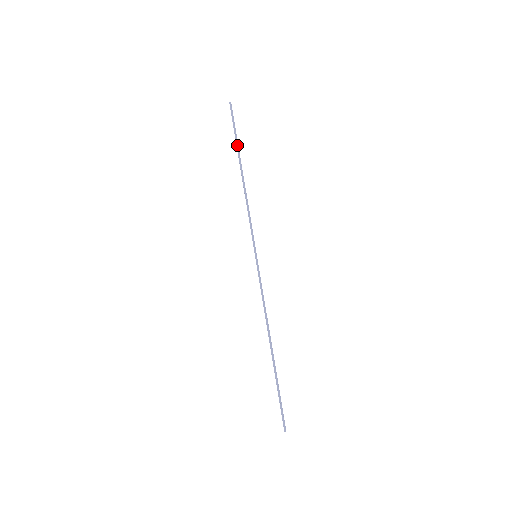
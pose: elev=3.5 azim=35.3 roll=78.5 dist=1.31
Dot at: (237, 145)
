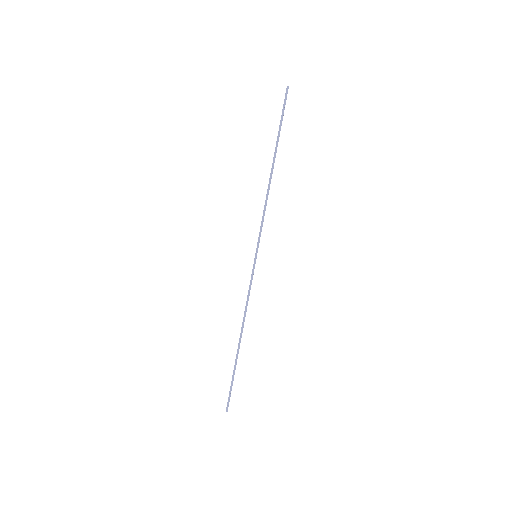
Dot at: (278, 137)
